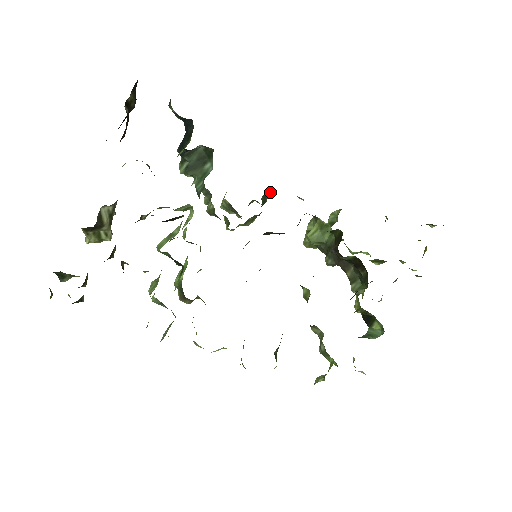
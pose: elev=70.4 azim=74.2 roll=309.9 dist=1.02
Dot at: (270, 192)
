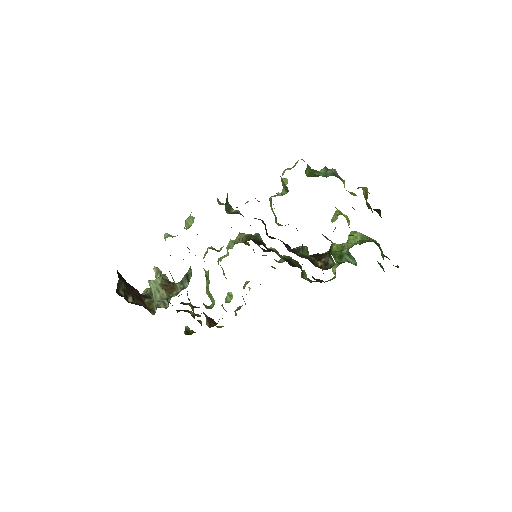
Dot at: occluded
